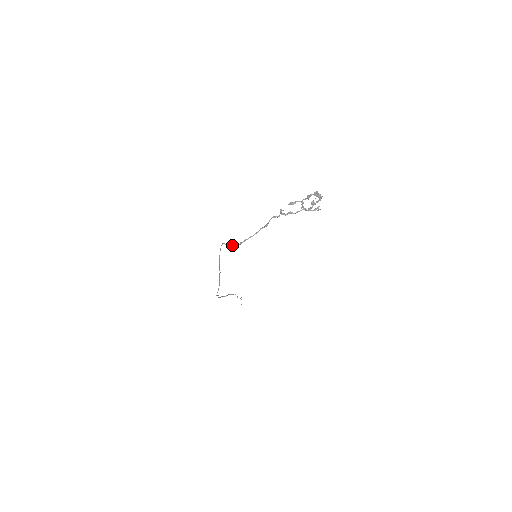
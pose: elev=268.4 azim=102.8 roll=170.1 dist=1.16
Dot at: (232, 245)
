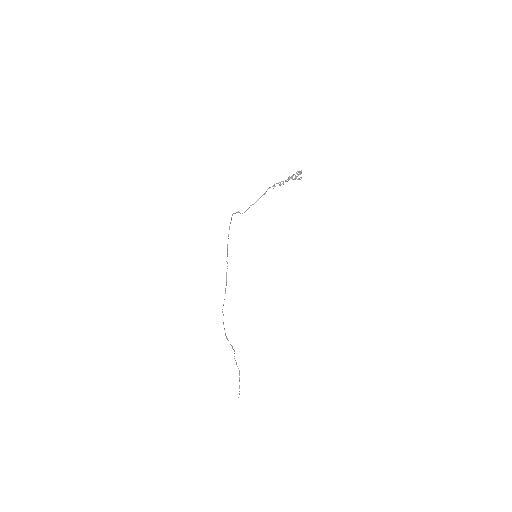
Dot at: (240, 213)
